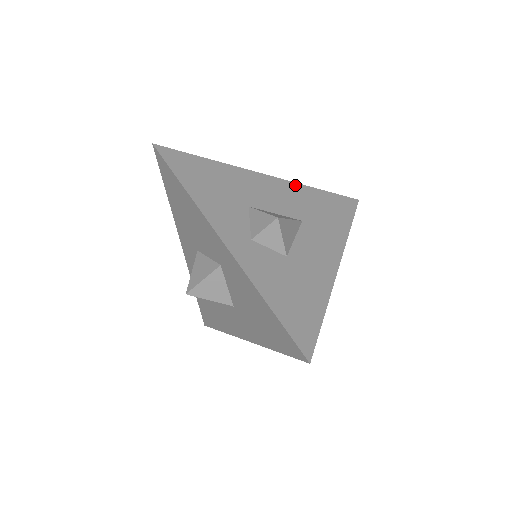
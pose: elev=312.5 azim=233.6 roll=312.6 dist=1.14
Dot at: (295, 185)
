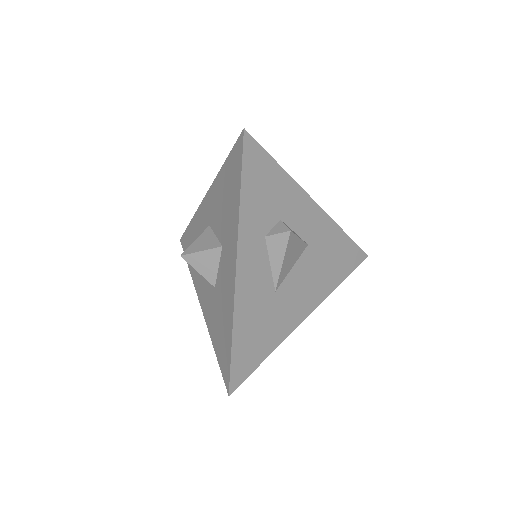
Dot at: occluded
